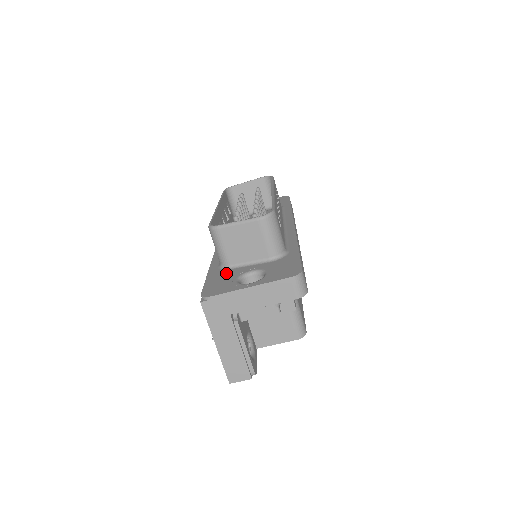
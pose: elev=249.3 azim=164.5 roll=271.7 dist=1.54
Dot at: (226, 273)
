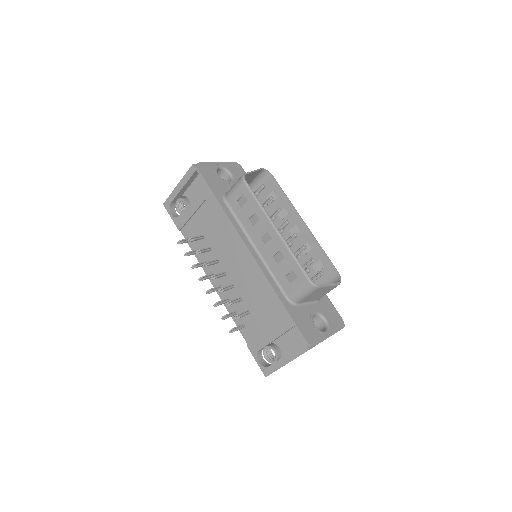
Dot at: (301, 313)
